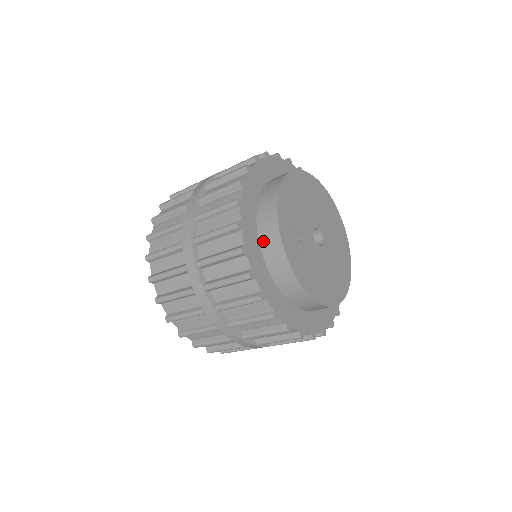
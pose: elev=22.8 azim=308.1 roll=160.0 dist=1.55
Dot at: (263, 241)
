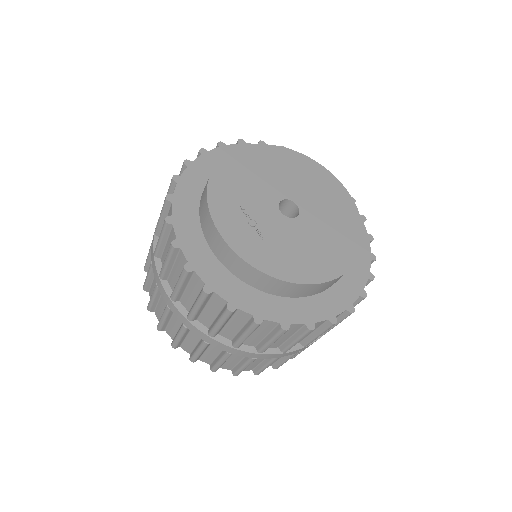
Dot at: (213, 247)
